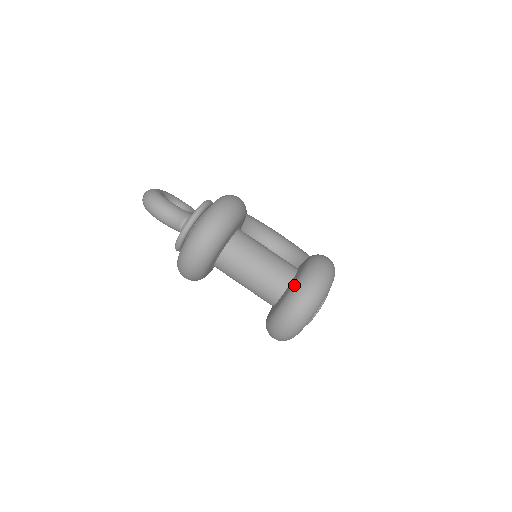
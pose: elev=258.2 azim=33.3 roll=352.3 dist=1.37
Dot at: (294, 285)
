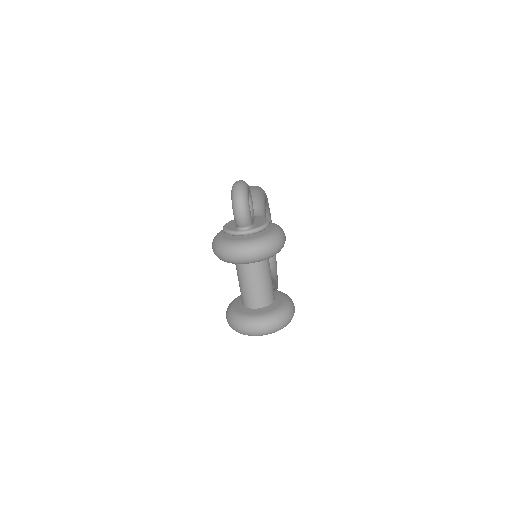
Dot at: (268, 314)
